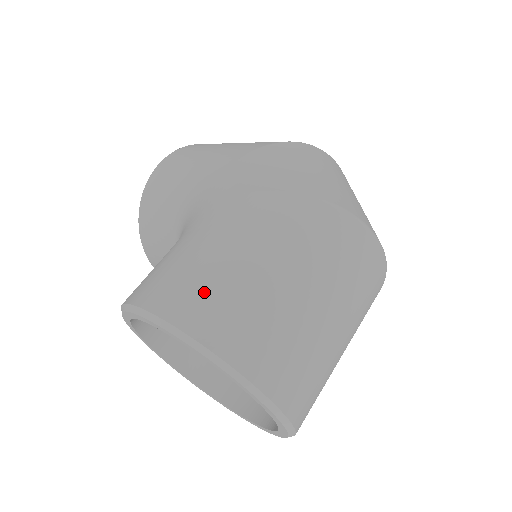
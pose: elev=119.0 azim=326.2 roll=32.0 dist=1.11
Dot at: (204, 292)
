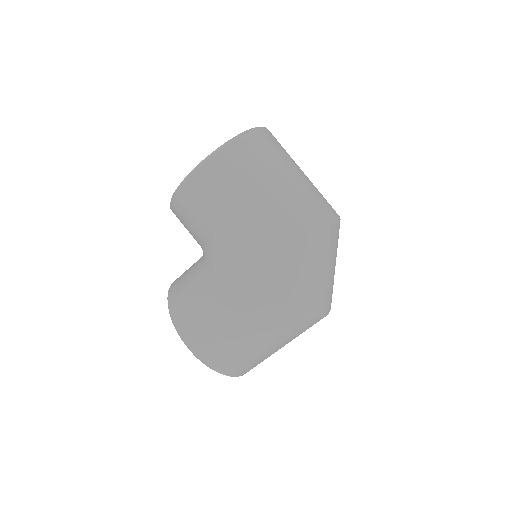
Dot at: (222, 353)
